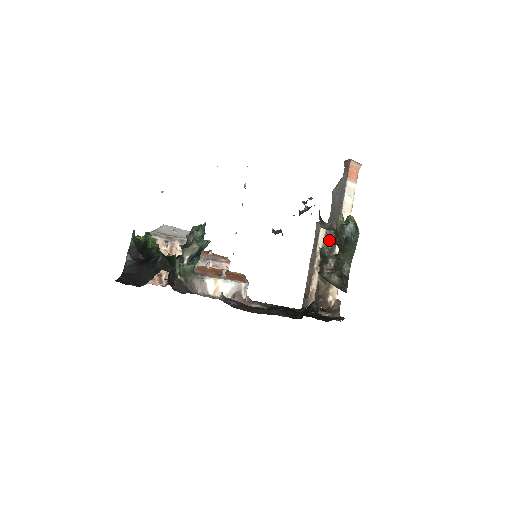
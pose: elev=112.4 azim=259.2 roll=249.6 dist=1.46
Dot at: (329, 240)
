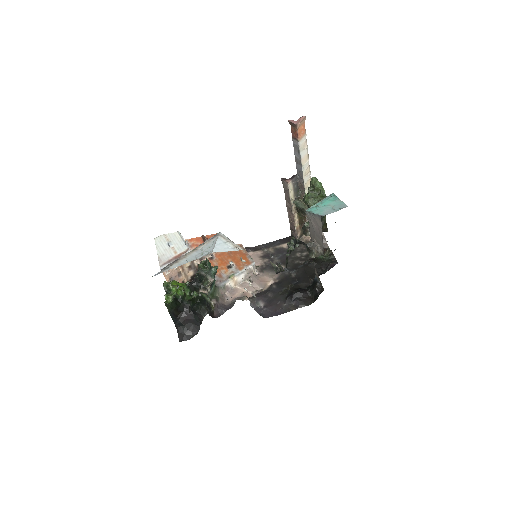
Dot at: (297, 187)
